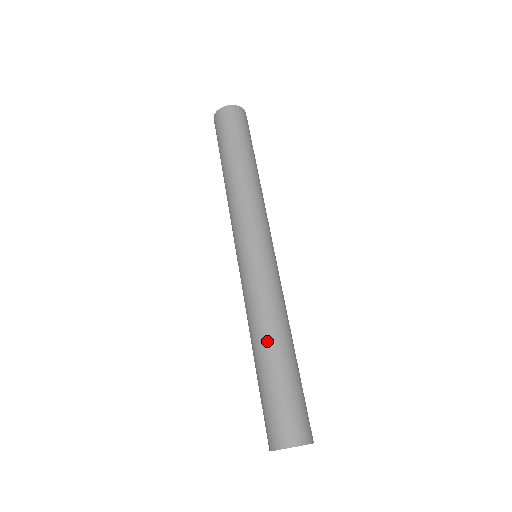
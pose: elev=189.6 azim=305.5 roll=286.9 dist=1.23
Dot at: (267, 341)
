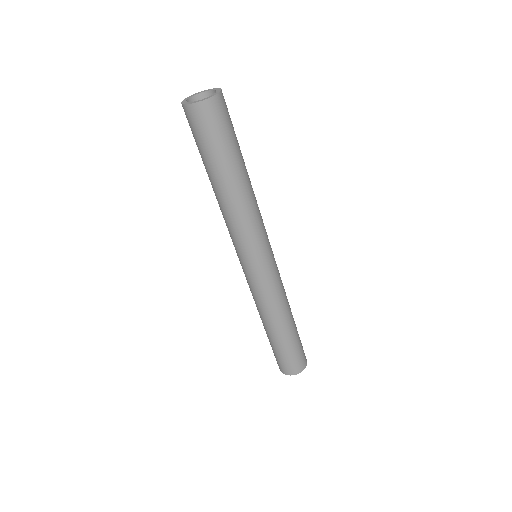
Dot at: (277, 326)
